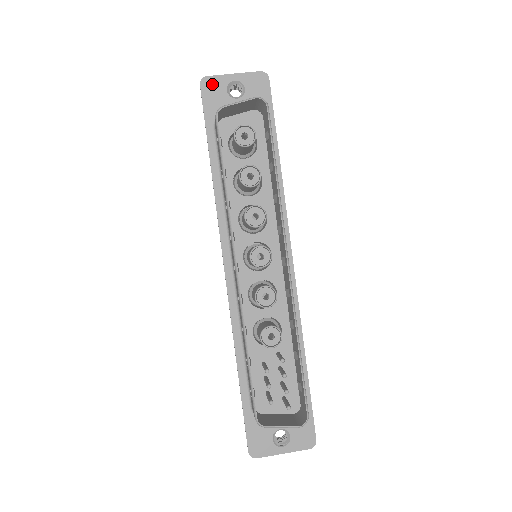
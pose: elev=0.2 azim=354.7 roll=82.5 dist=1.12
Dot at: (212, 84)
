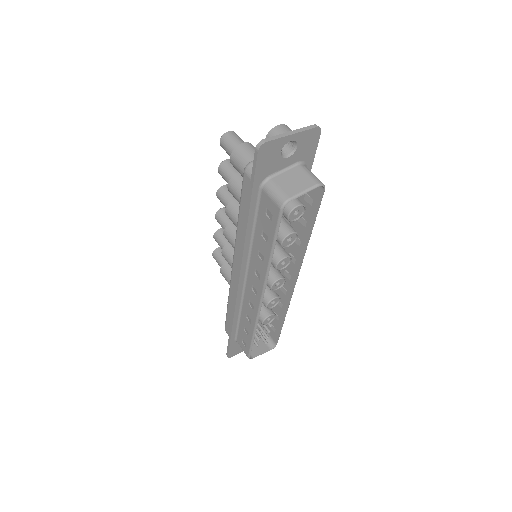
Dot at: (269, 149)
